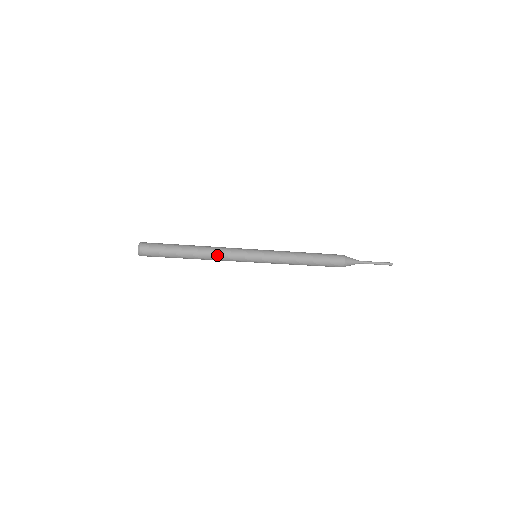
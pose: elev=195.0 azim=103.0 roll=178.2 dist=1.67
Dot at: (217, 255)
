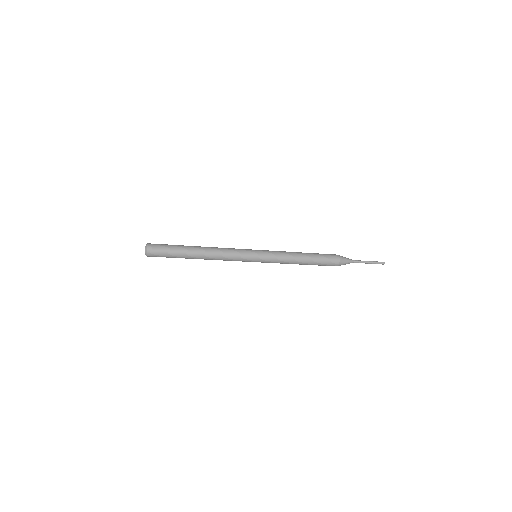
Dot at: (219, 258)
